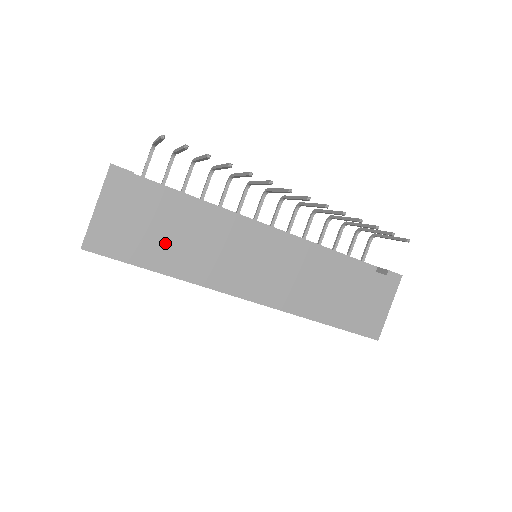
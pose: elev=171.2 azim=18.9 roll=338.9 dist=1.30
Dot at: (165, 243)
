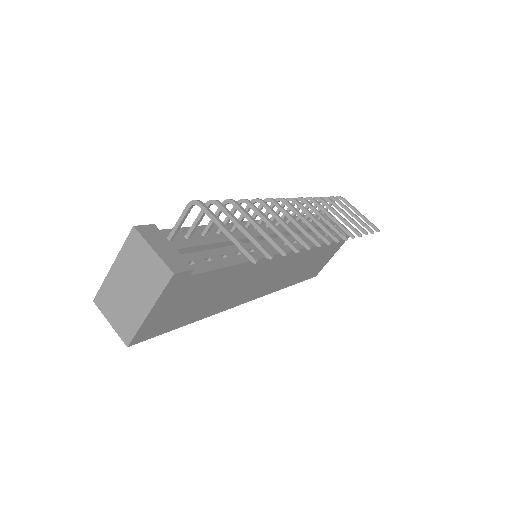
Dot at: (202, 303)
